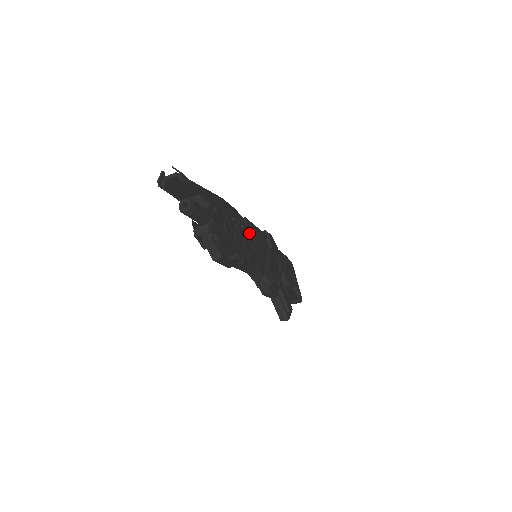
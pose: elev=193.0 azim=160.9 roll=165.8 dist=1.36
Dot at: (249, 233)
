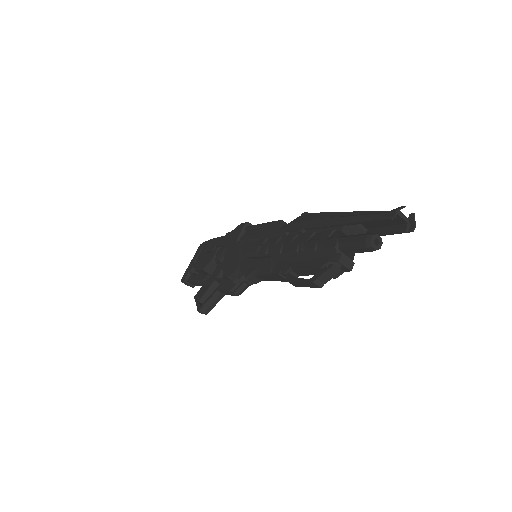
Dot at: occluded
